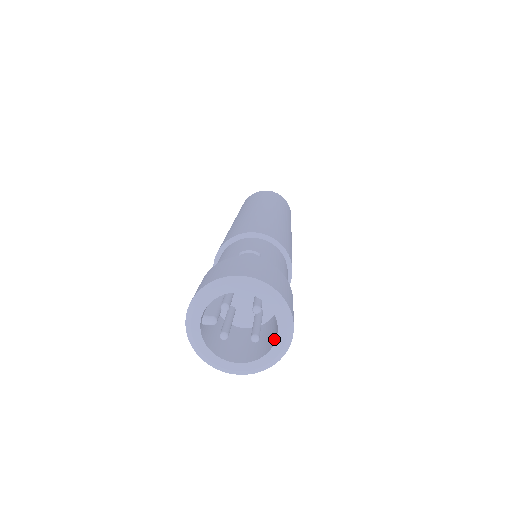
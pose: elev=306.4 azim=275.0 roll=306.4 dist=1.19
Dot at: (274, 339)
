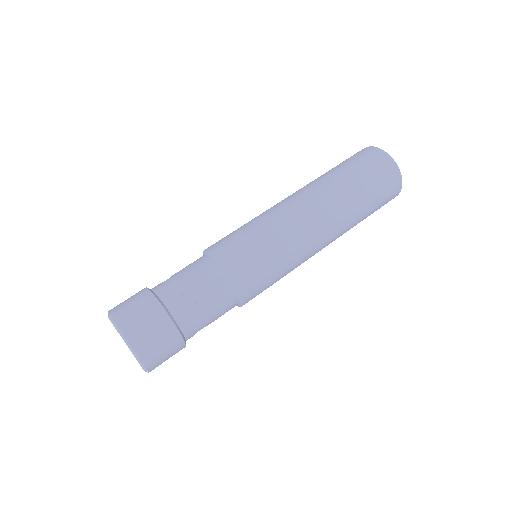
Dot at: occluded
